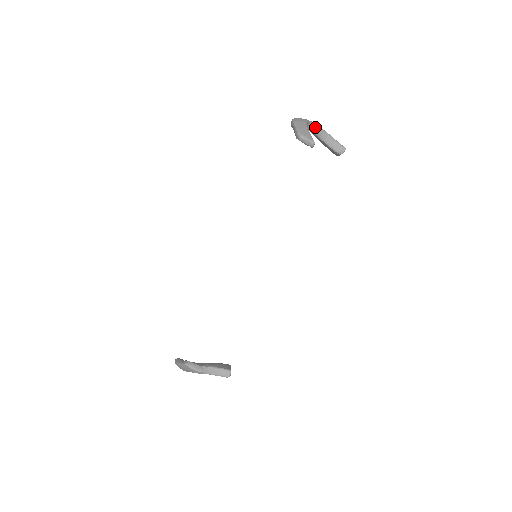
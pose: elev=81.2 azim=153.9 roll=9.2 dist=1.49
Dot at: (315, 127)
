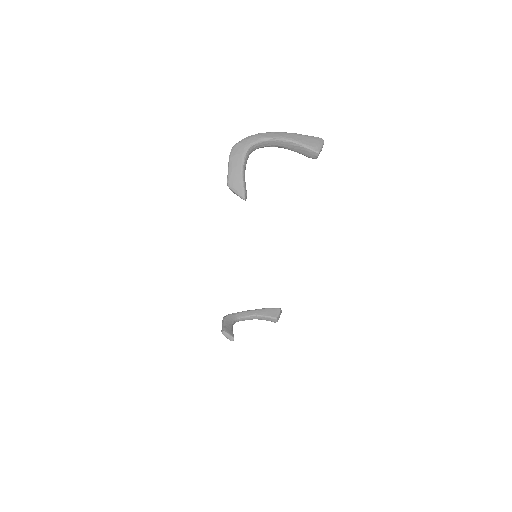
Dot at: (267, 143)
